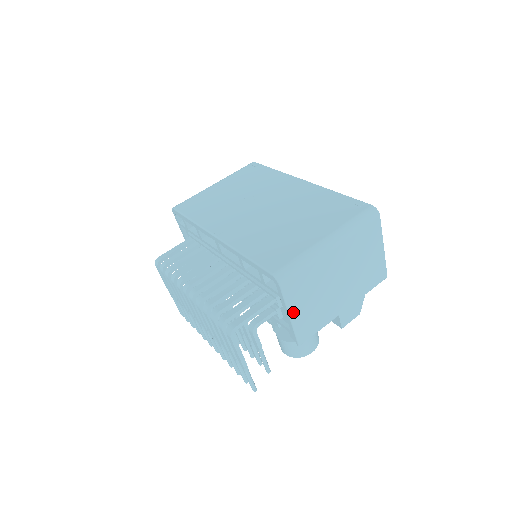
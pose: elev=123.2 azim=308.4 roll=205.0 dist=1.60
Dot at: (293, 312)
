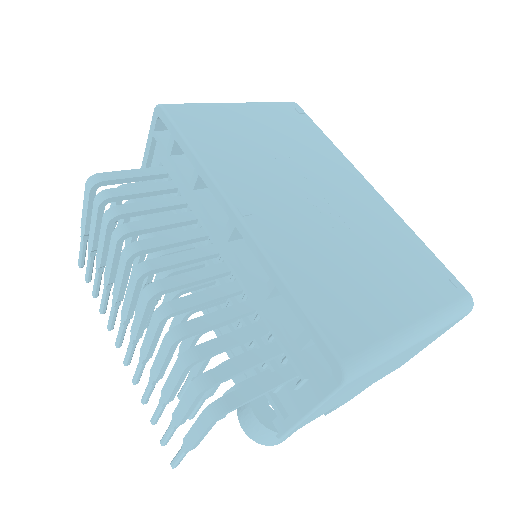
Dot at: (317, 410)
